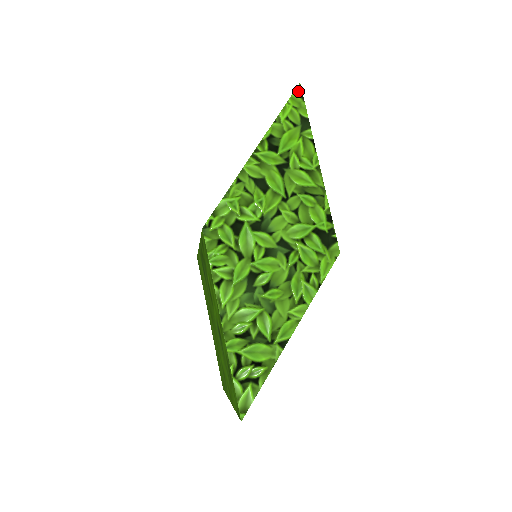
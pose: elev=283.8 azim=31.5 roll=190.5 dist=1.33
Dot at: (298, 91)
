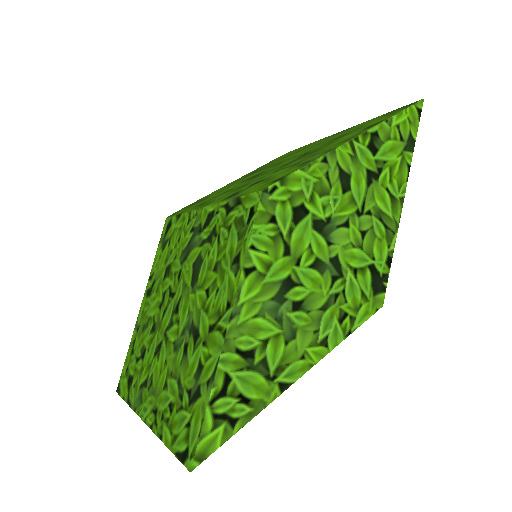
Dot at: (419, 106)
